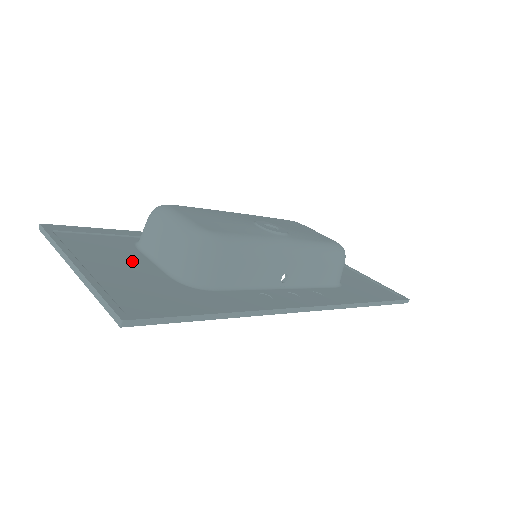
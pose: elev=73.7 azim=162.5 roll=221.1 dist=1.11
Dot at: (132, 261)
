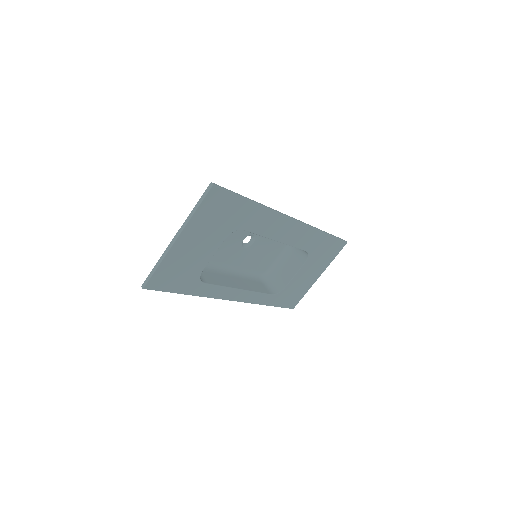
Dot at: (200, 250)
